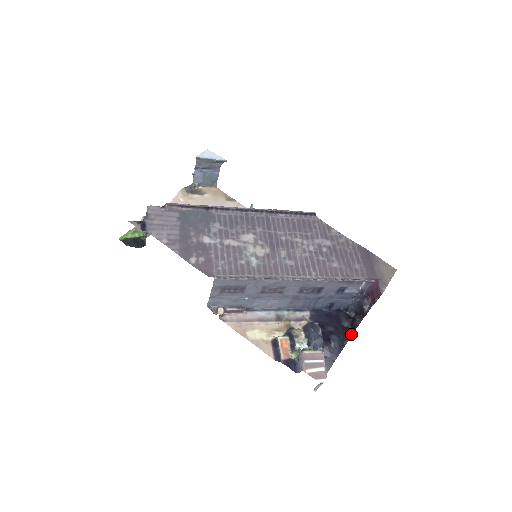
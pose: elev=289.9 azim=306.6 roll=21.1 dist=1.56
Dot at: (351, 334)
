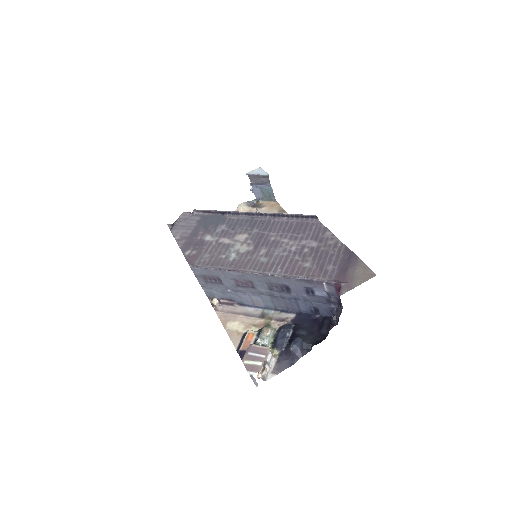
Dot at: (320, 341)
